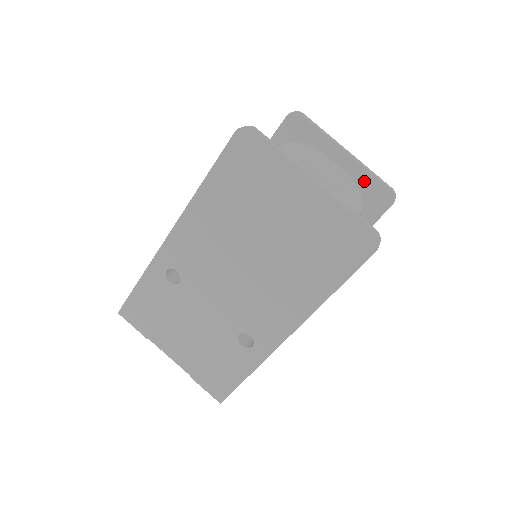
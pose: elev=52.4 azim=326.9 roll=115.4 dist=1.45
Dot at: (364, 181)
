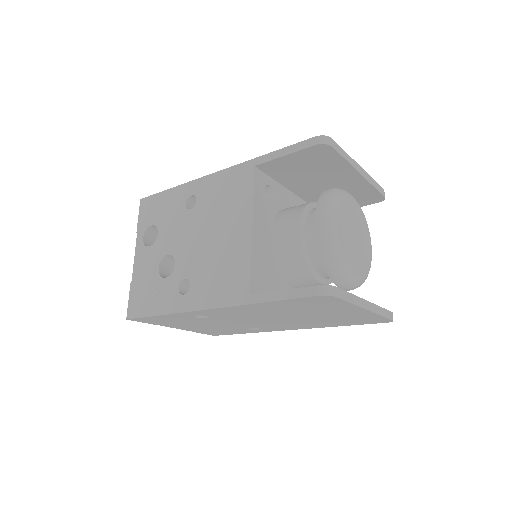
Dot at: (365, 190)
